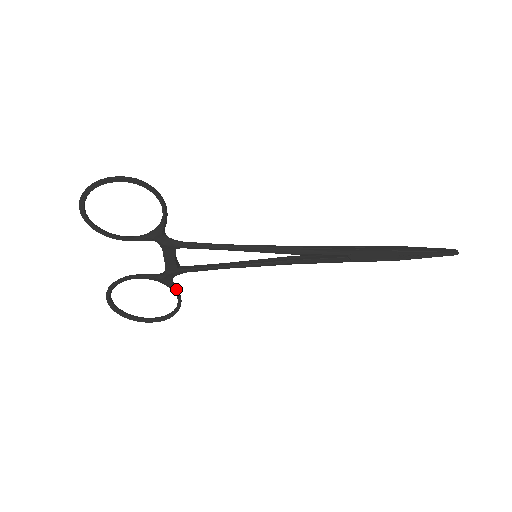
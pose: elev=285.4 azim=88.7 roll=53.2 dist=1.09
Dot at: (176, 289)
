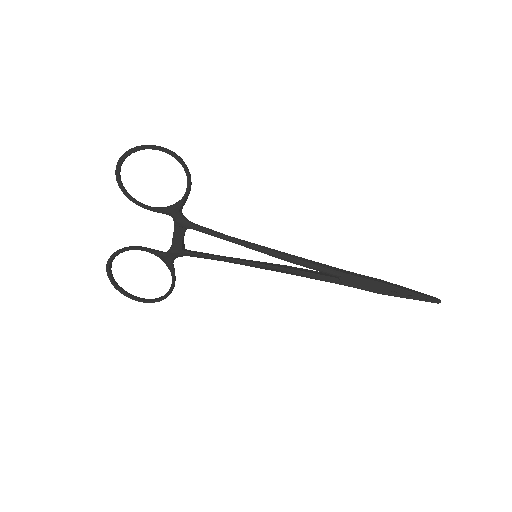
Dot at: (174, 271)
